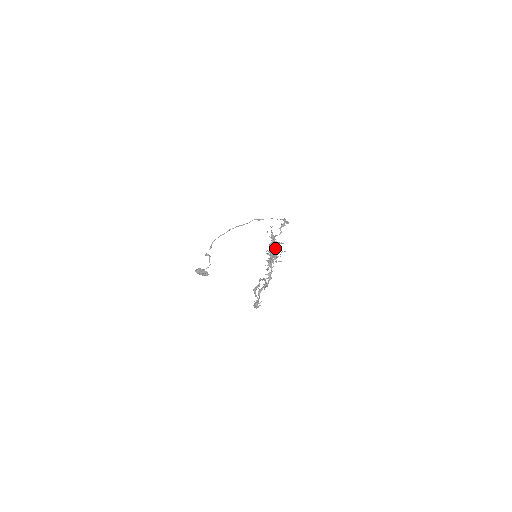
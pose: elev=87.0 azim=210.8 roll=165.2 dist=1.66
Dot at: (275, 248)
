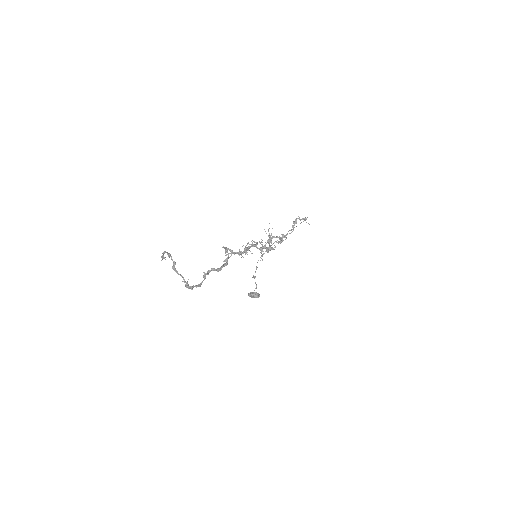
Dot at: (261, 241)
